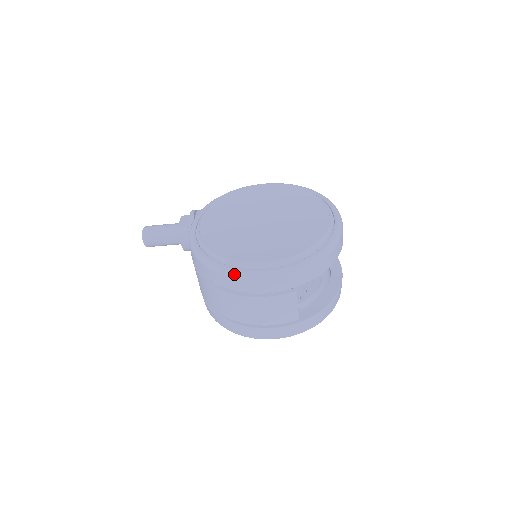
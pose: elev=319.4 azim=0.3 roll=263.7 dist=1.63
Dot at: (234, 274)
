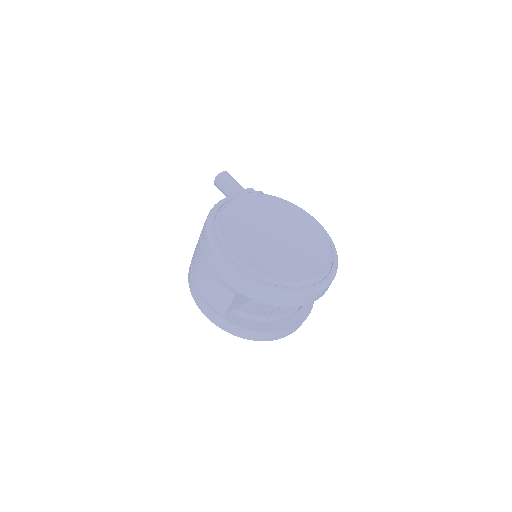
Dot at: (211, 240)
